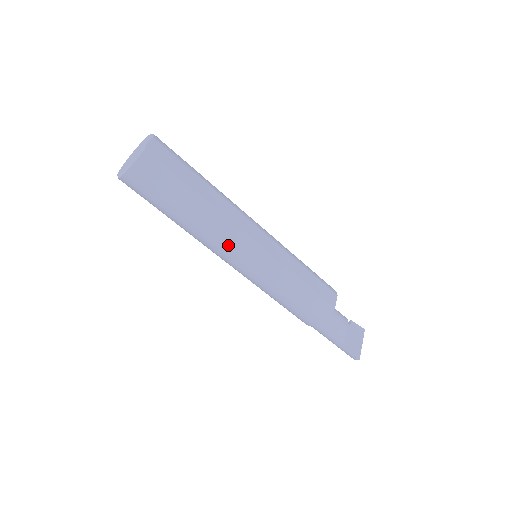
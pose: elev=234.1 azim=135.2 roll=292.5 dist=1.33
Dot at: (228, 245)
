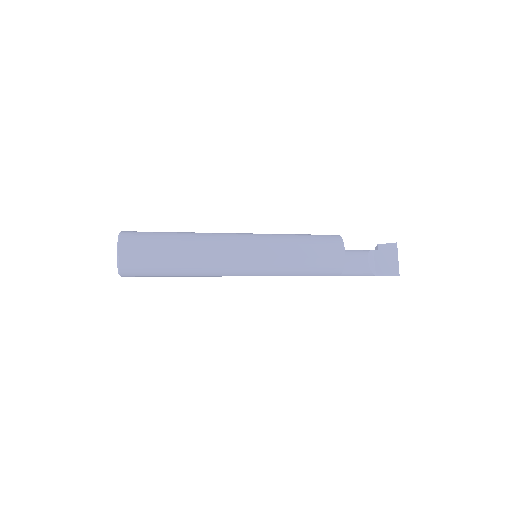
Dot at: (223, 272)
